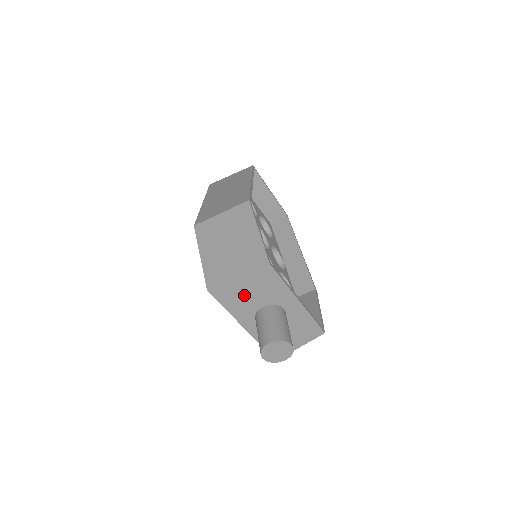
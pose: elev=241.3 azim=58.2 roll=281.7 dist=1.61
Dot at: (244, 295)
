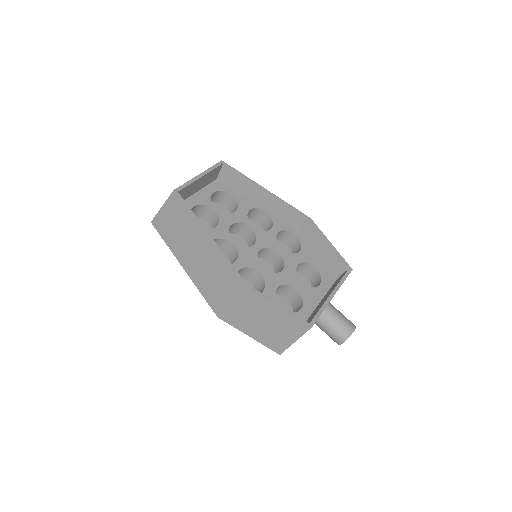
Dot at: occluded
